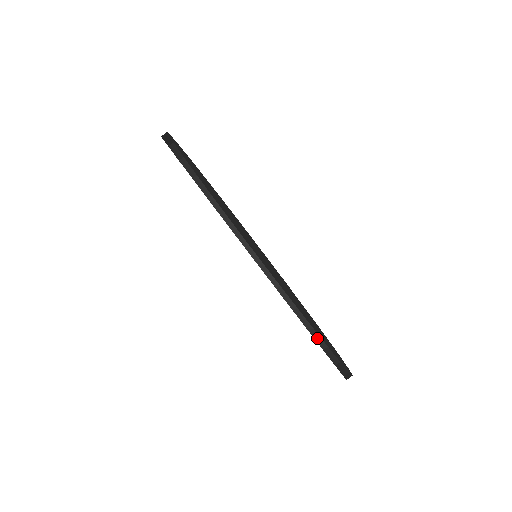
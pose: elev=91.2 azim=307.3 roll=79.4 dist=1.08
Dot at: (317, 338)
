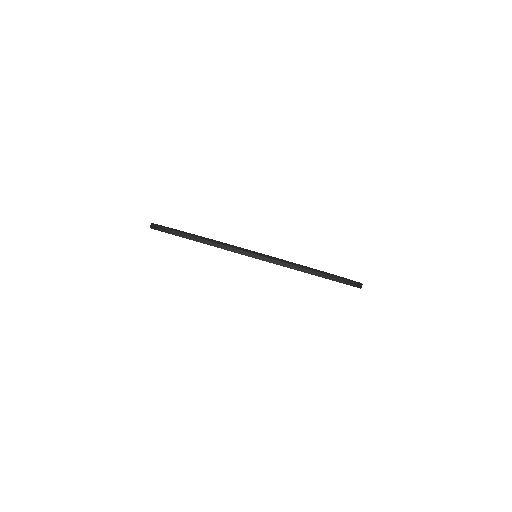
Dot at: (320, 275)
